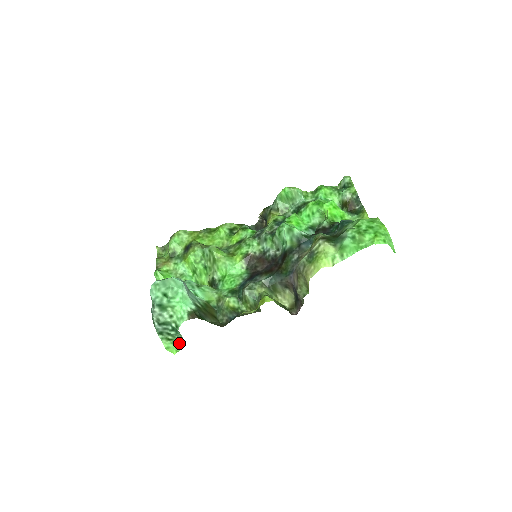
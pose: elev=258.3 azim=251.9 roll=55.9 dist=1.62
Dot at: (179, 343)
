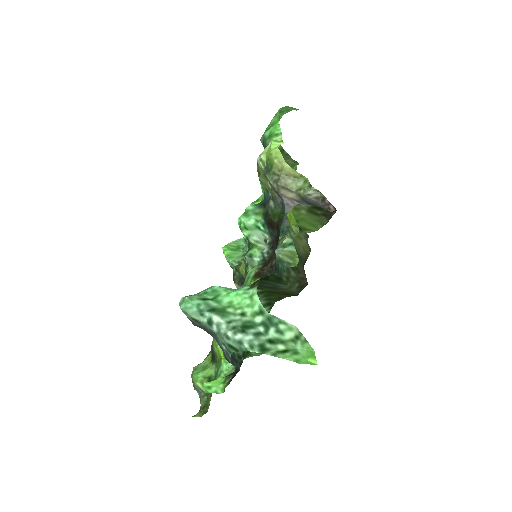
Dot at: (301, 348)
